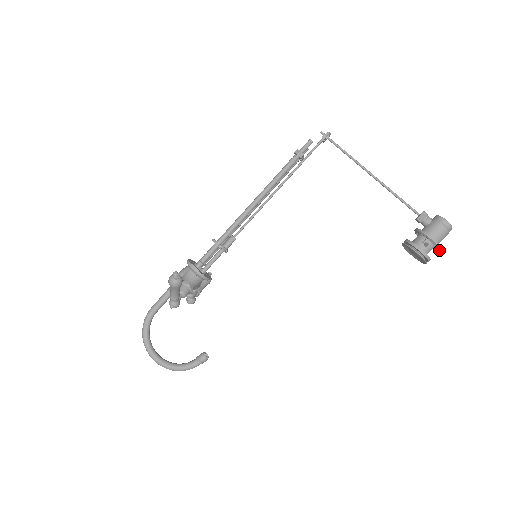
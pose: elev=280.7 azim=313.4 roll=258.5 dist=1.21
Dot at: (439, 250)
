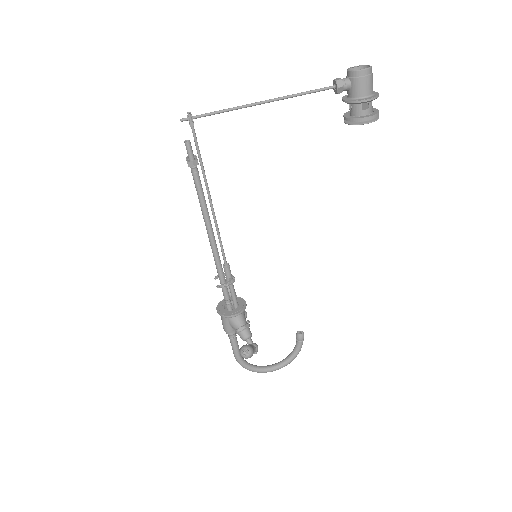
Dot at: occluded
